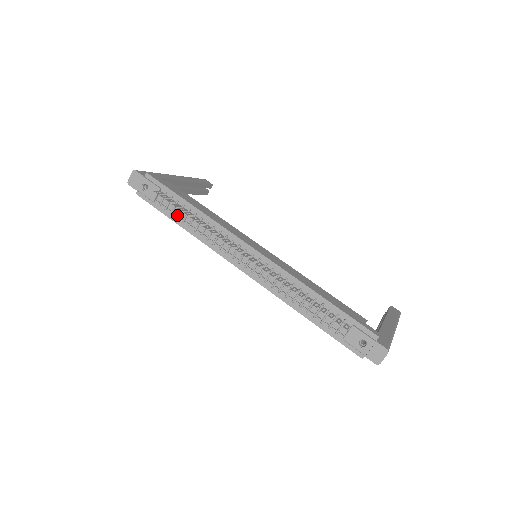
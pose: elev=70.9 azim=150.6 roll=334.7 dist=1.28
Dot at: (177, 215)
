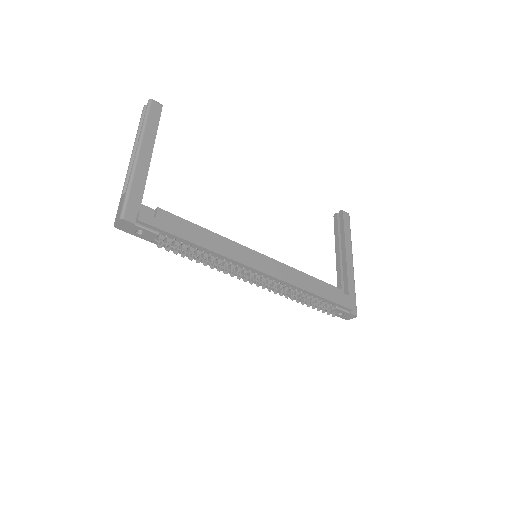
Dot at: occluded
